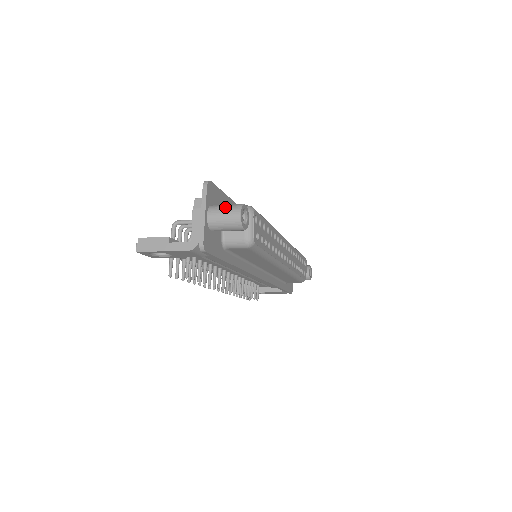
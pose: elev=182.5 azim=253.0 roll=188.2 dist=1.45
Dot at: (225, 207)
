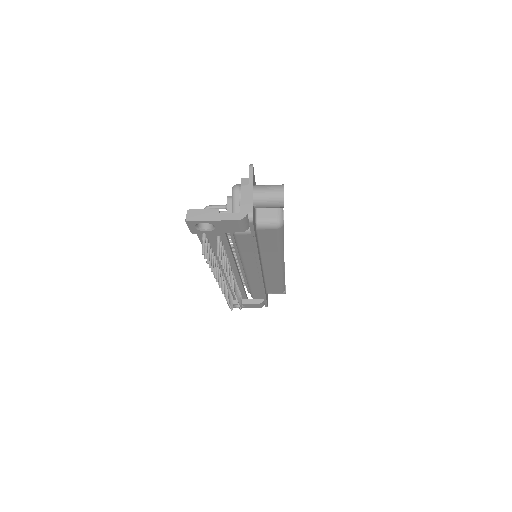
Dot at: (269, 186)
